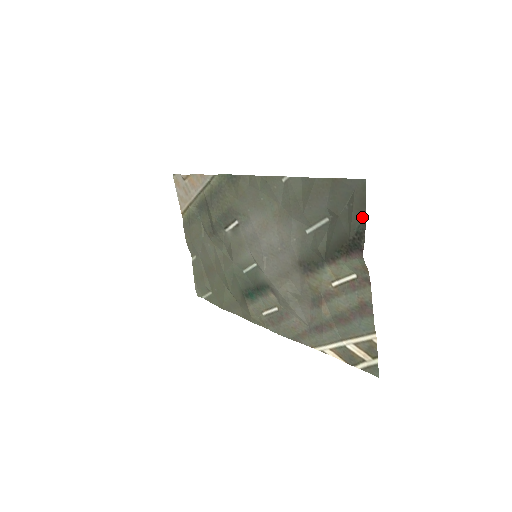
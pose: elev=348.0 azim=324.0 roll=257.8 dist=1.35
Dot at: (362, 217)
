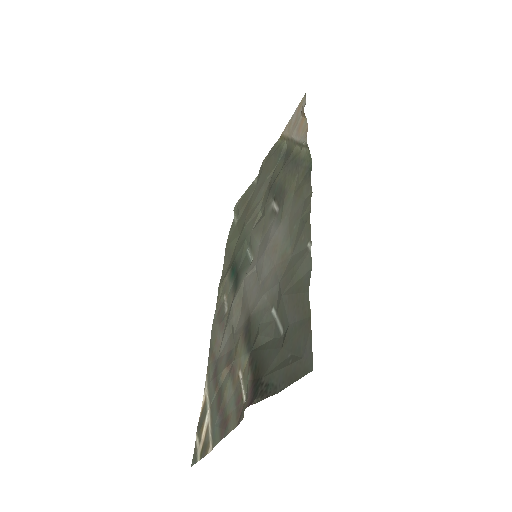
Dot at: (280, 385)
